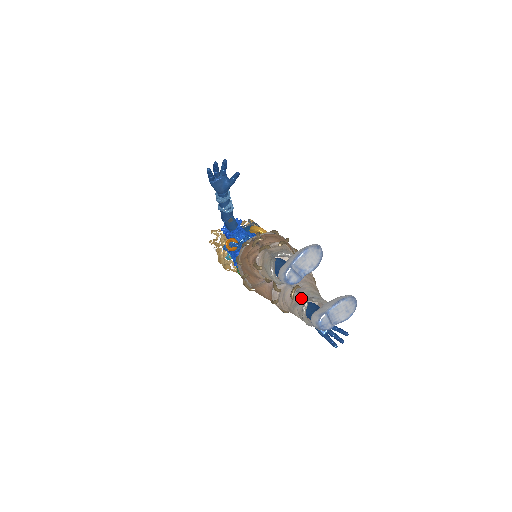
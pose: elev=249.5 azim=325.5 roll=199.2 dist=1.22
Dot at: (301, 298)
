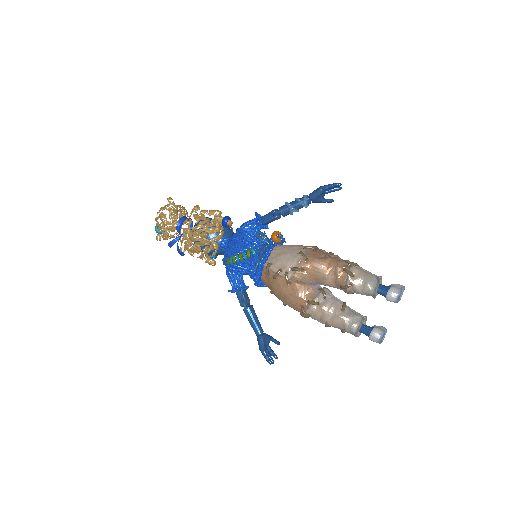
Dot at: (355, 312)
